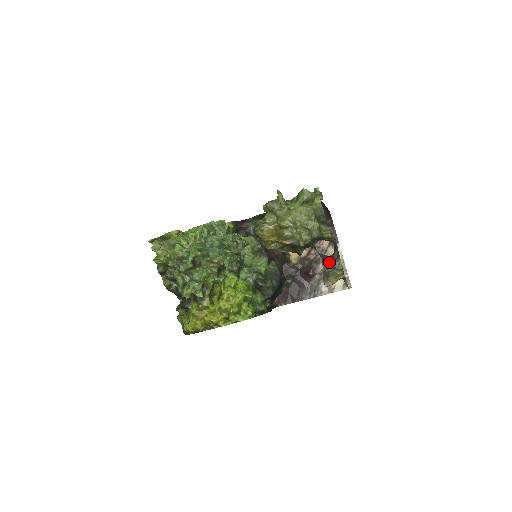
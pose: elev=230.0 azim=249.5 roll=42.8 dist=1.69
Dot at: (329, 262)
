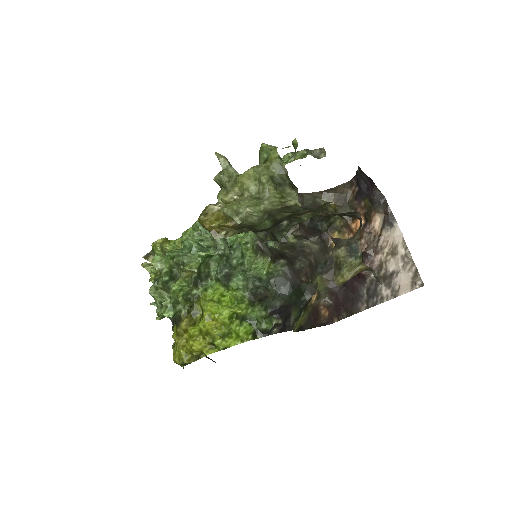
Dot at: (342, 247)
